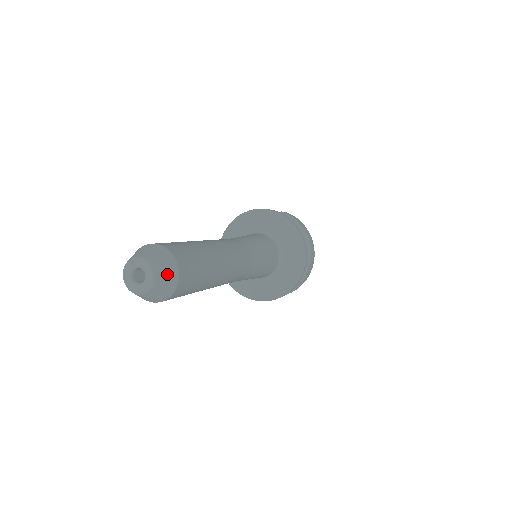
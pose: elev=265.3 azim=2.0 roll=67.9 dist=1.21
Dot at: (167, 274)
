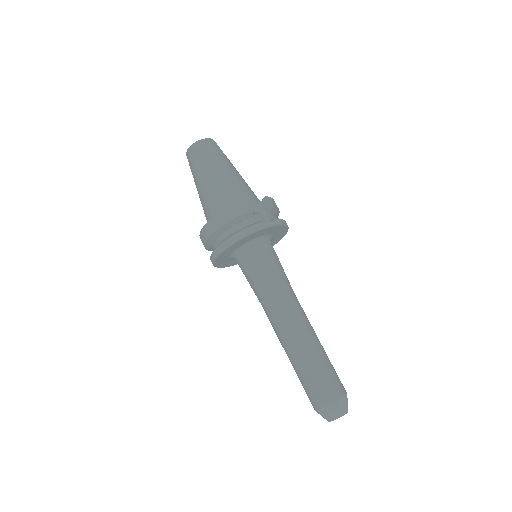
Dot at: occluded
